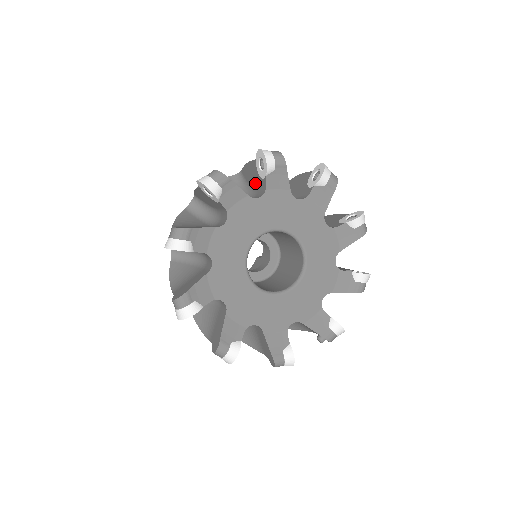
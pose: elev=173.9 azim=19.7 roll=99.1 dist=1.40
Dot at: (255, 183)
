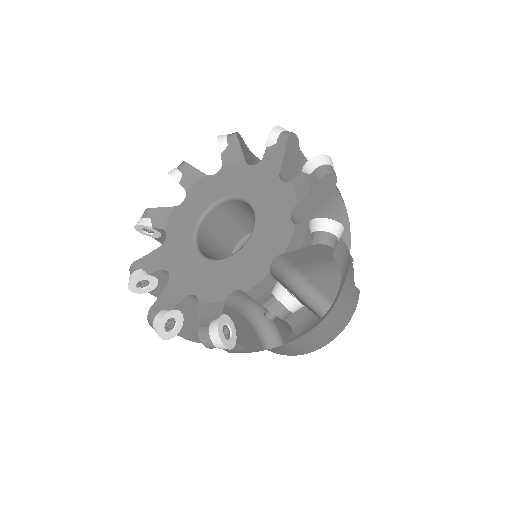
Dot at: occluded
